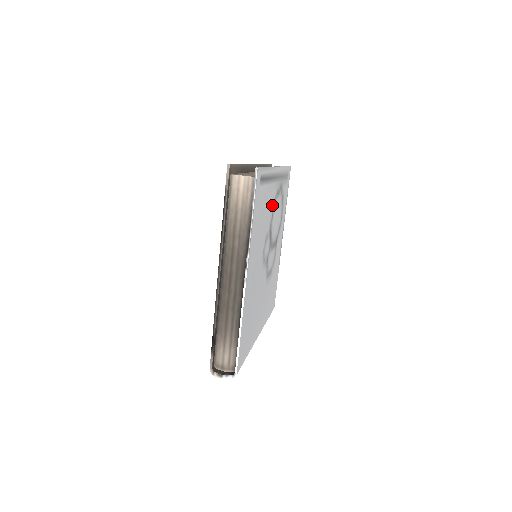
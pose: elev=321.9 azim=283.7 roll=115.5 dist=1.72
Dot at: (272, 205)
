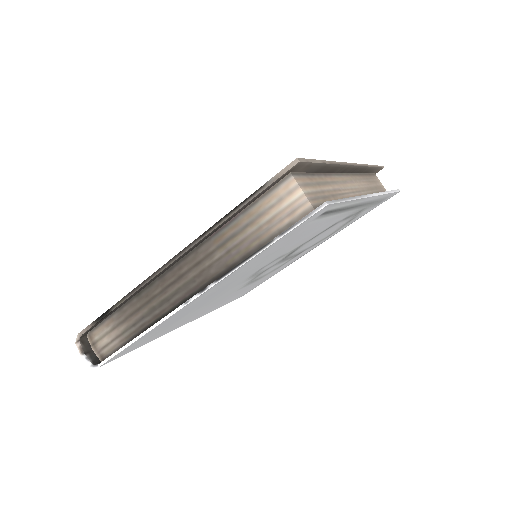
Dot at: (323, 229)
